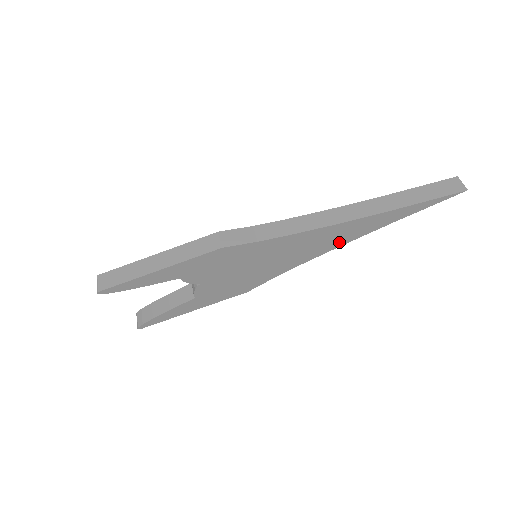
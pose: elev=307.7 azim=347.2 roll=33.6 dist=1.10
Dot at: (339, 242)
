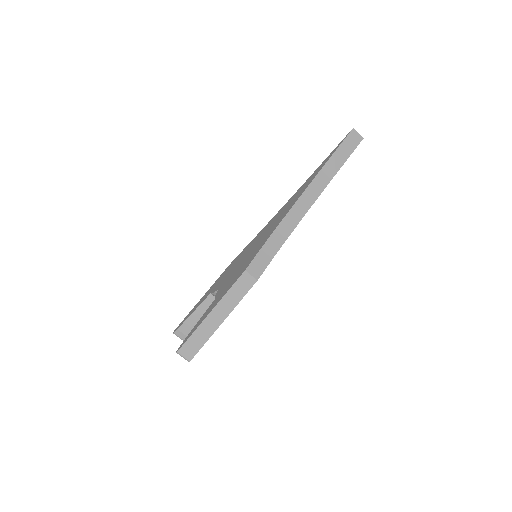
Dot at: occluded
